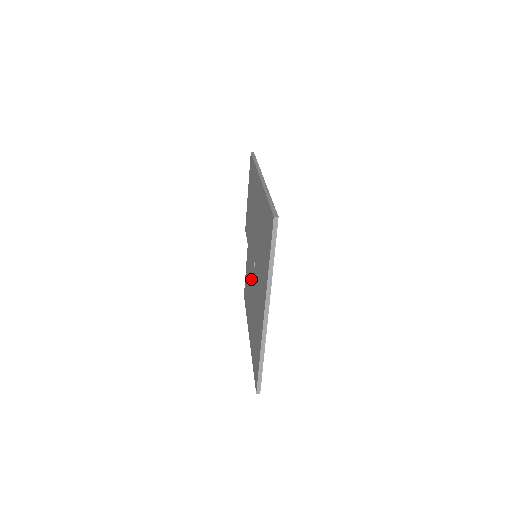
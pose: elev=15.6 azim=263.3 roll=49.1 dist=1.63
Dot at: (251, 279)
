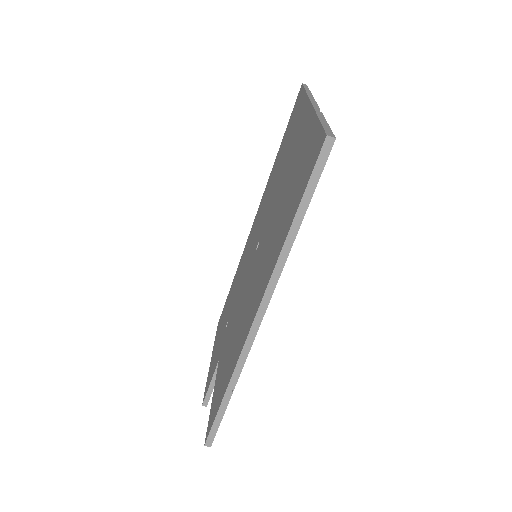
Dot at: (246, 289)
